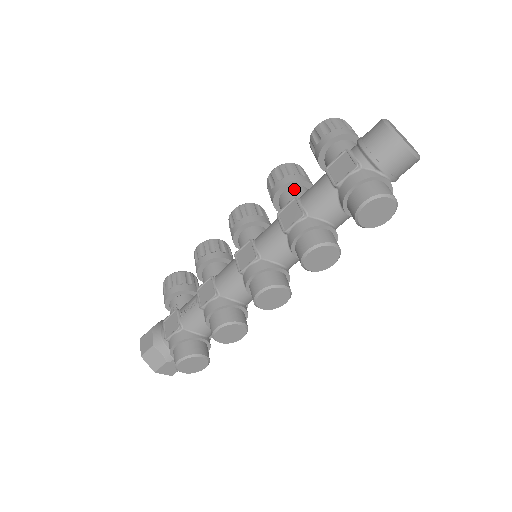
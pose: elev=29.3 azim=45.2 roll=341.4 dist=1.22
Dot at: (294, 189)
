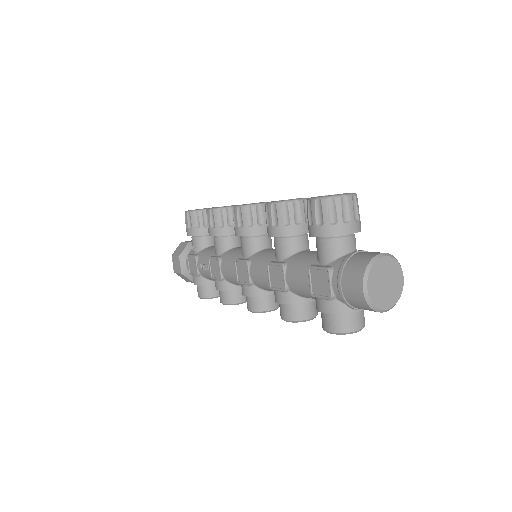
Dot at: (286, 242)
